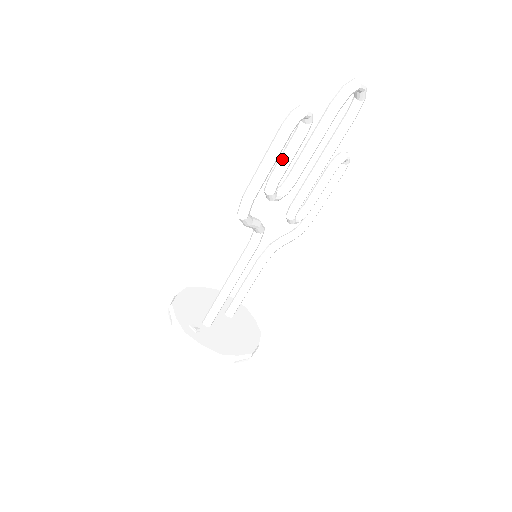
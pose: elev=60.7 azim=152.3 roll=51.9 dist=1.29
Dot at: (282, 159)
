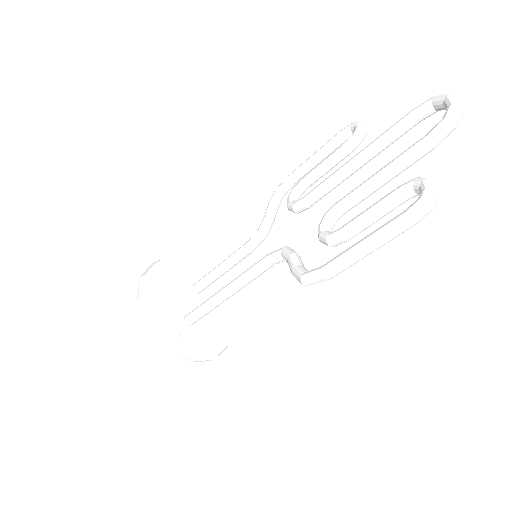
Dot at: (369, 222)
